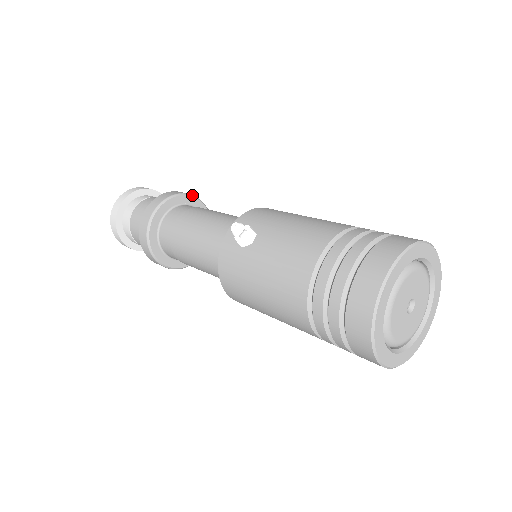
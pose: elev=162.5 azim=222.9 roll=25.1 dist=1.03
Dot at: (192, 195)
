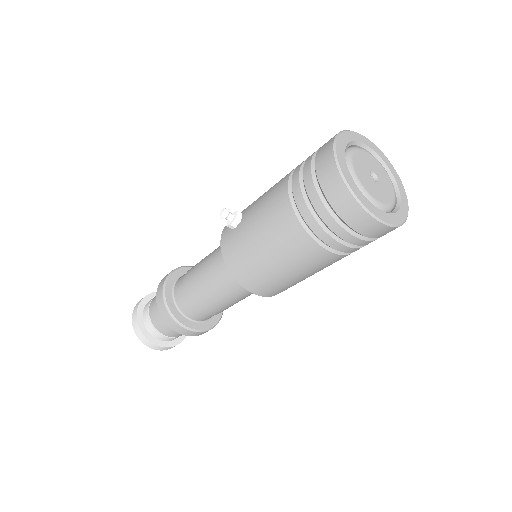
Dot at: occluded
